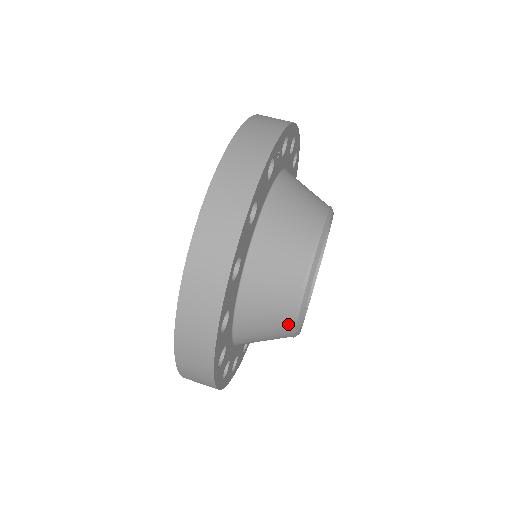
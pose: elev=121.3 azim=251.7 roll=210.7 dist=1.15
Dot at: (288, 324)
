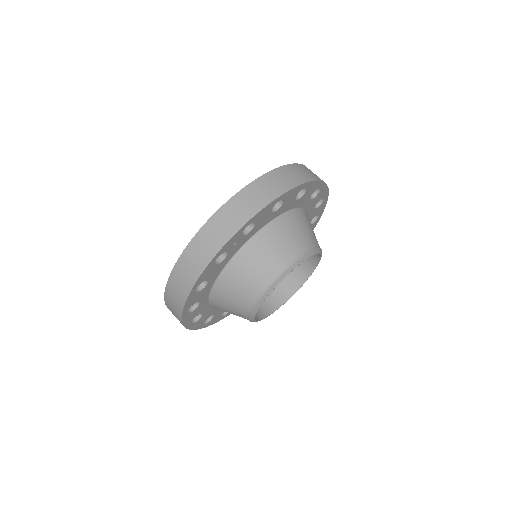
Dot at: occluded
